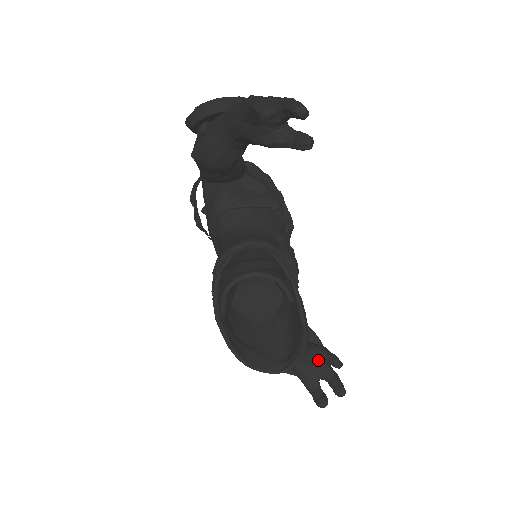
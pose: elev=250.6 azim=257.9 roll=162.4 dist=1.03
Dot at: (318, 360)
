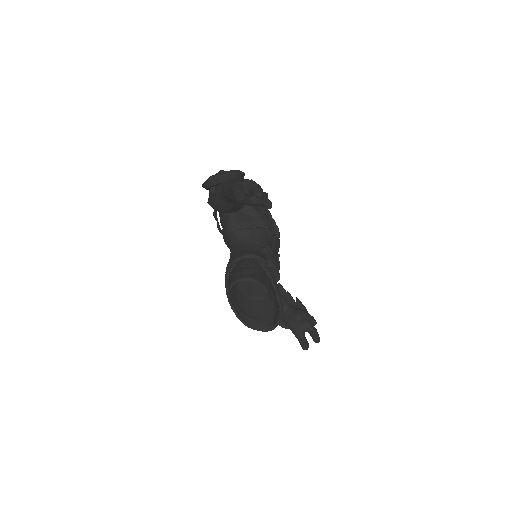
Dot at: (302, 320)
